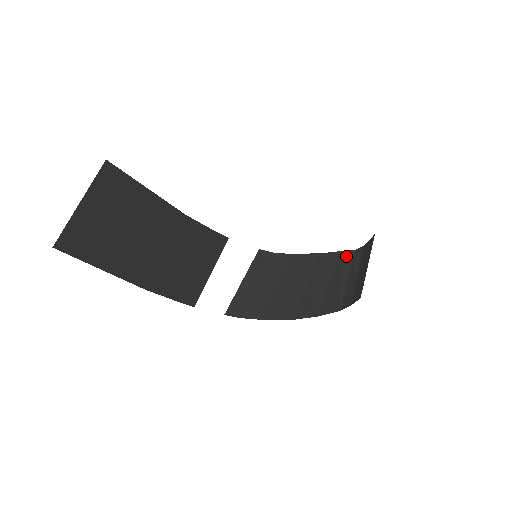
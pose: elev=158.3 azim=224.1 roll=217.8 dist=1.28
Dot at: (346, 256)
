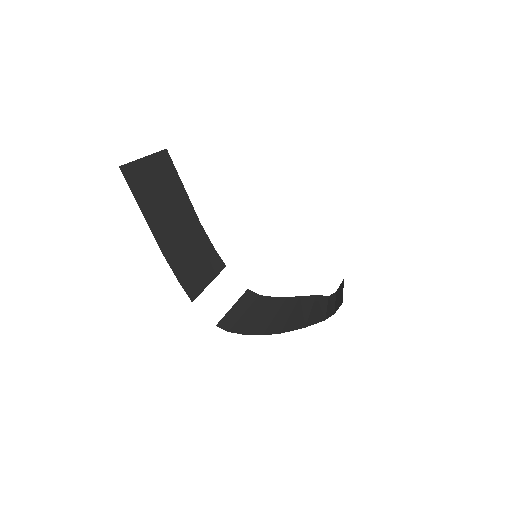
Dot at: (322, 297)
